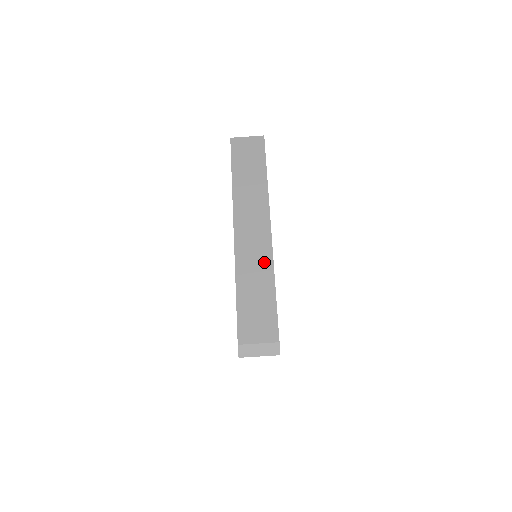
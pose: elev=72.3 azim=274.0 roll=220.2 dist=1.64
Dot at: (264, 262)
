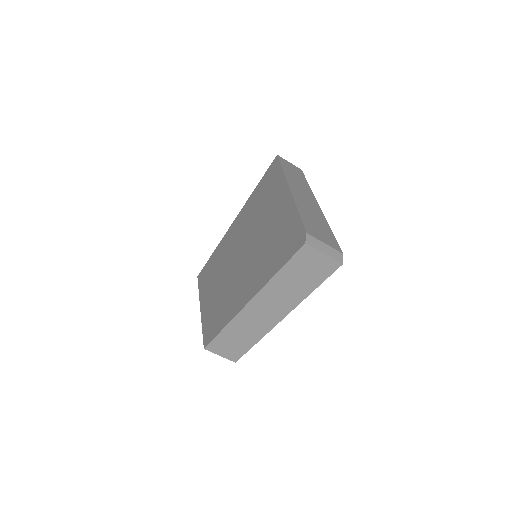
Dot at: (317, 212)
